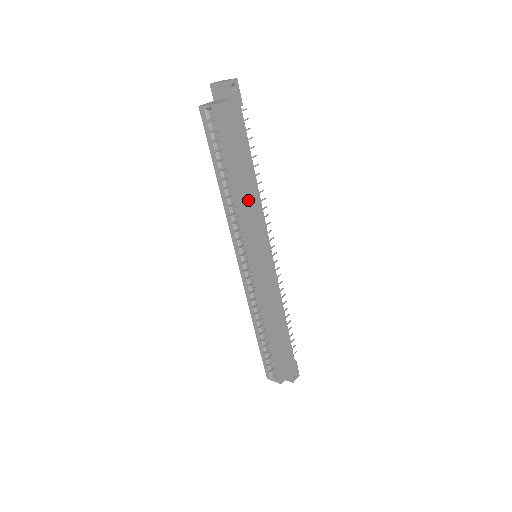
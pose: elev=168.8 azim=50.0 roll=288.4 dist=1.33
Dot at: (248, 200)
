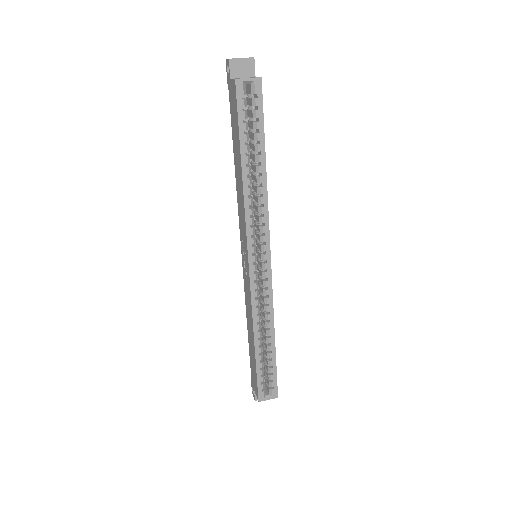
Dot at: occluded
